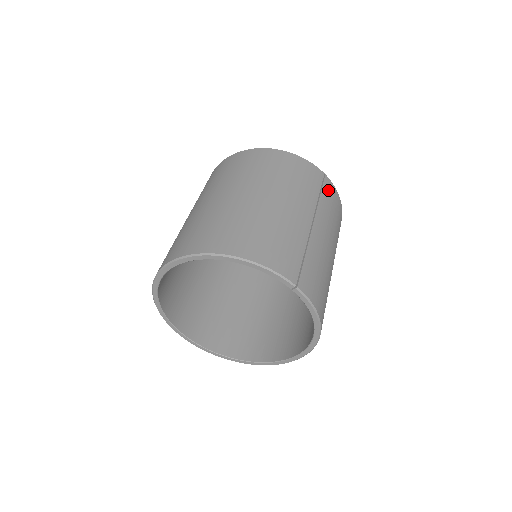
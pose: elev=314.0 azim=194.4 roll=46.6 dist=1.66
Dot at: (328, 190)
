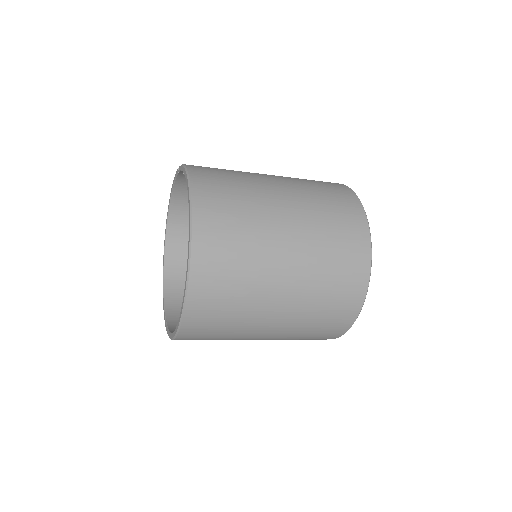
Dot at: occluded
